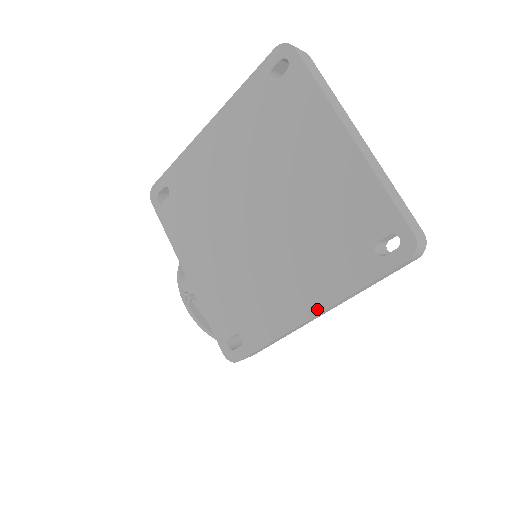
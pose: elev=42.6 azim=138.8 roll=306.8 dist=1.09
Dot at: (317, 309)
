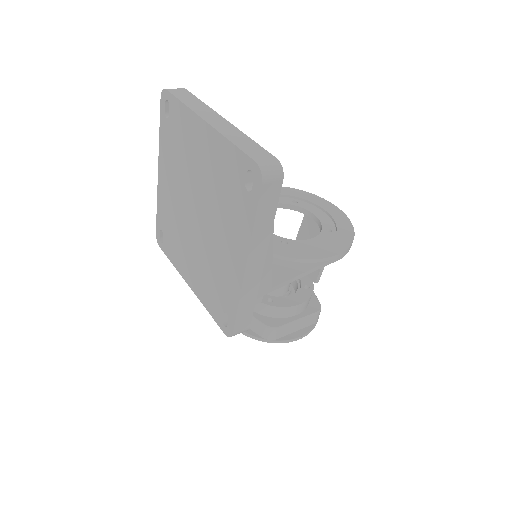
Dot at: (244, 259)
